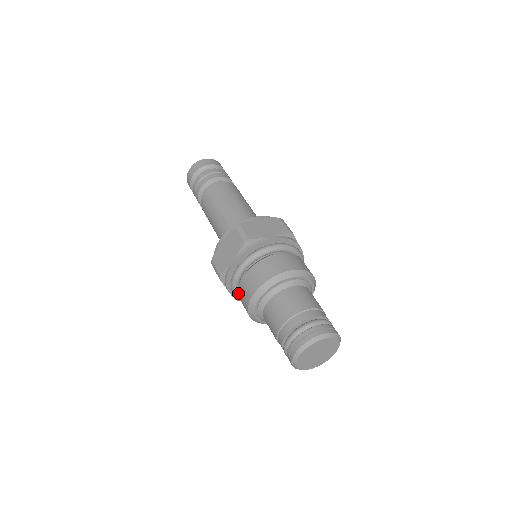
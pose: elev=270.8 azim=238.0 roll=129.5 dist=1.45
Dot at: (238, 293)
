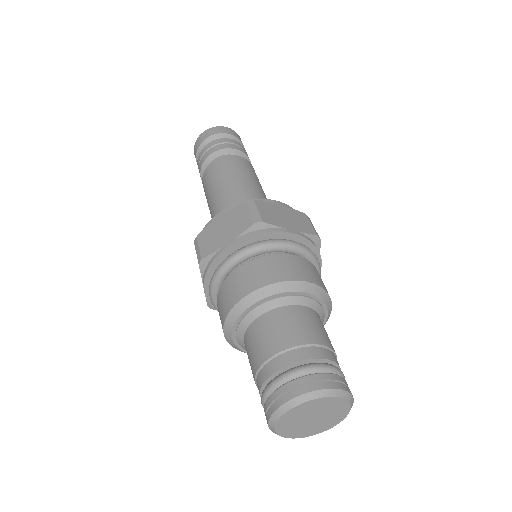
Dot at: (218, 292)
